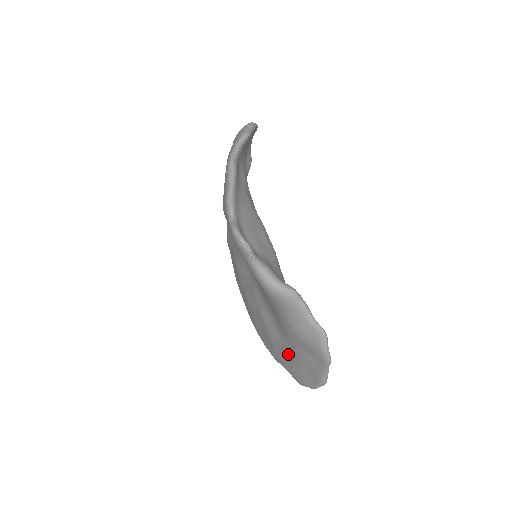
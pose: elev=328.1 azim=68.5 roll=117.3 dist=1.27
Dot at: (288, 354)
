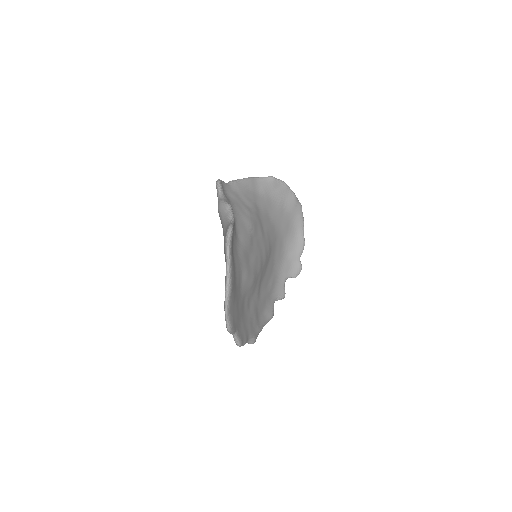
Dot at: occluded
